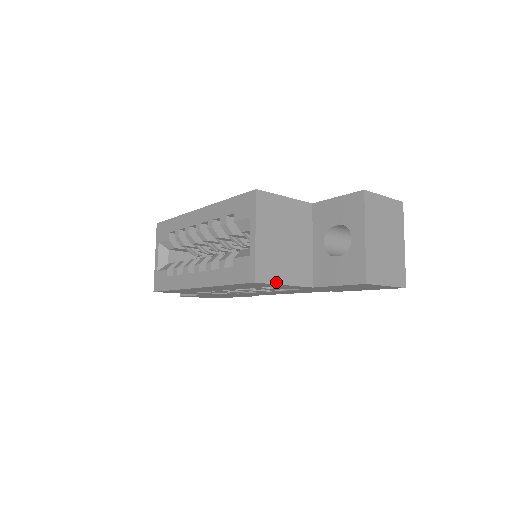
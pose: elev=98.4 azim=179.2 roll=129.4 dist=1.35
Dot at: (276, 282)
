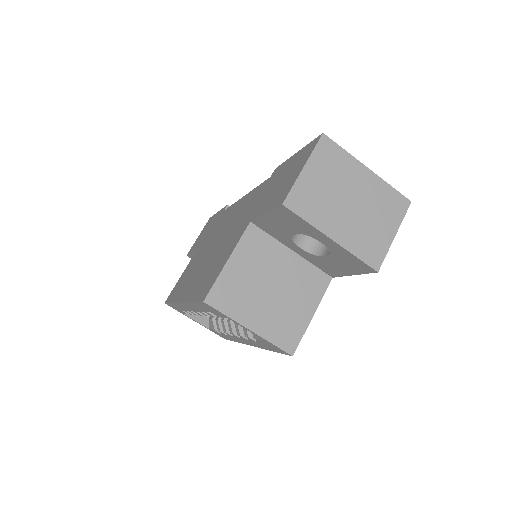
Dot at: (305, 327)
